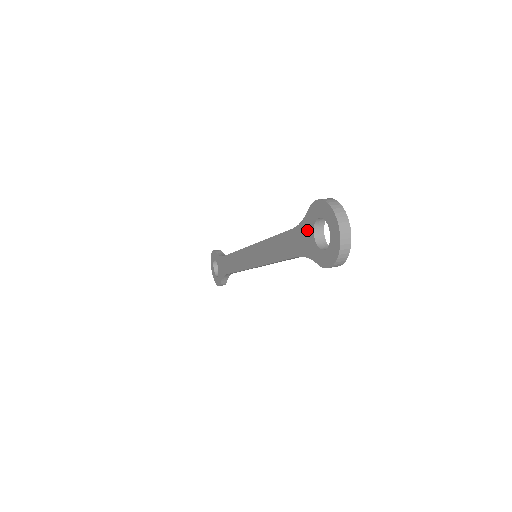
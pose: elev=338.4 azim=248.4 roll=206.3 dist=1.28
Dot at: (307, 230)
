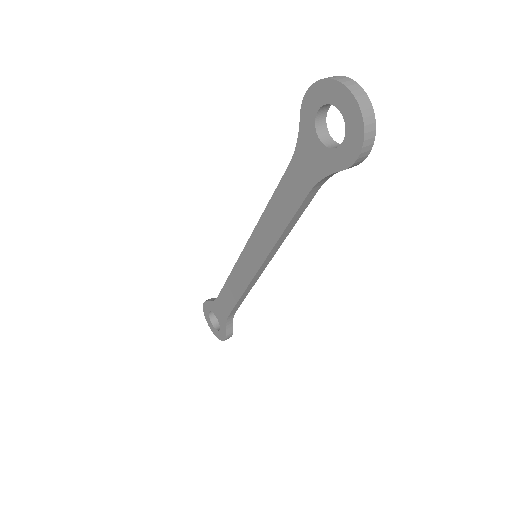
Dot at: (308, 144)
